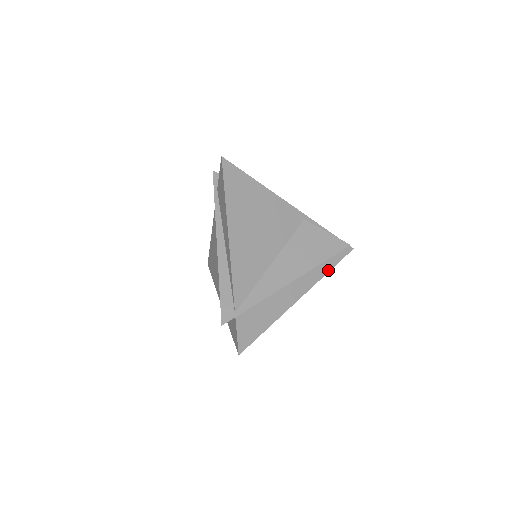
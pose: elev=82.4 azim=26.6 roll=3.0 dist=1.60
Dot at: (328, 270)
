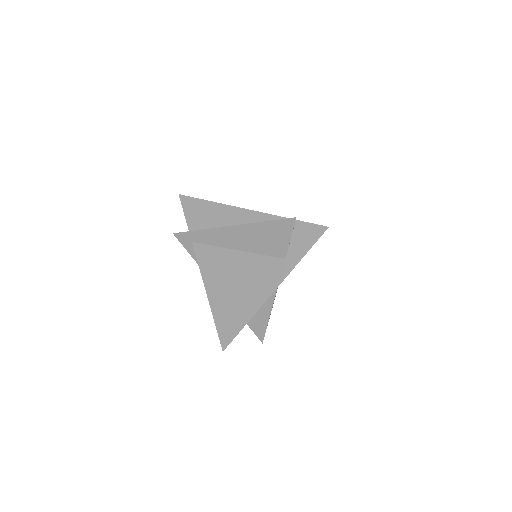
Dot at: occluded
